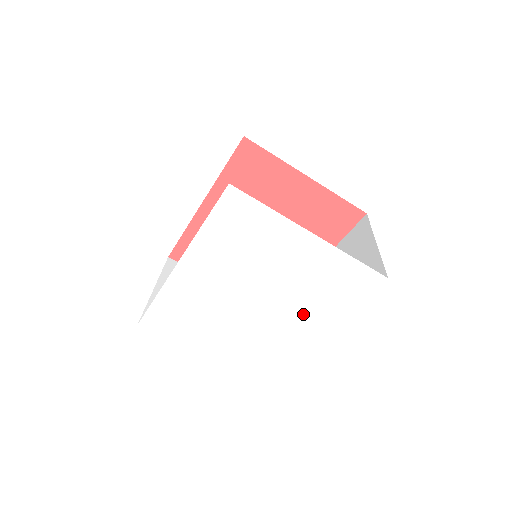
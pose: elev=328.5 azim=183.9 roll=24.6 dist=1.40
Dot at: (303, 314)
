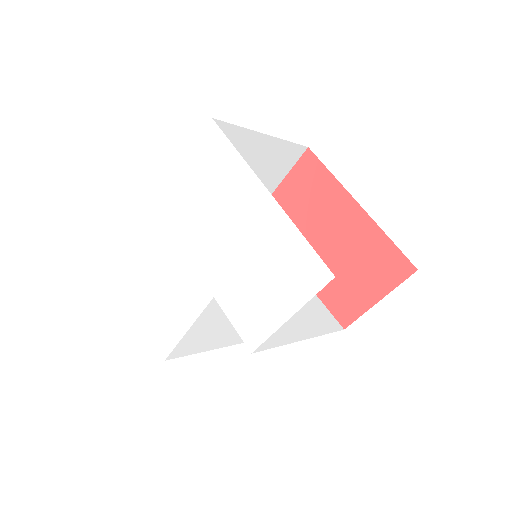
Dot at: (239, 305)
